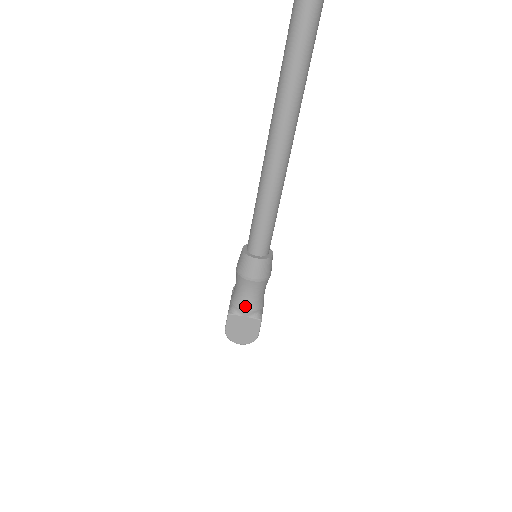
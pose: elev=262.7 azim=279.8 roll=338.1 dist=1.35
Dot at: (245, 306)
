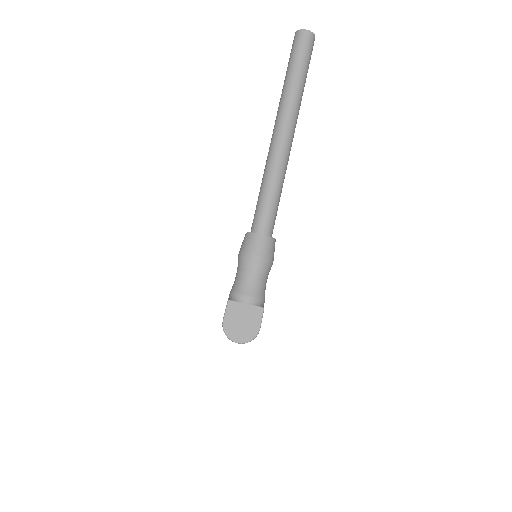
Dot at: (247, 290)
